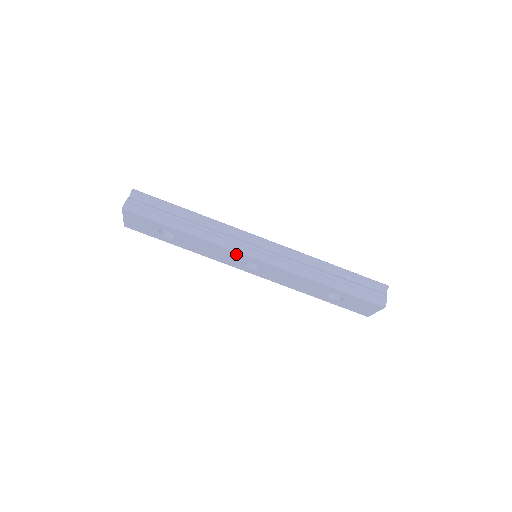
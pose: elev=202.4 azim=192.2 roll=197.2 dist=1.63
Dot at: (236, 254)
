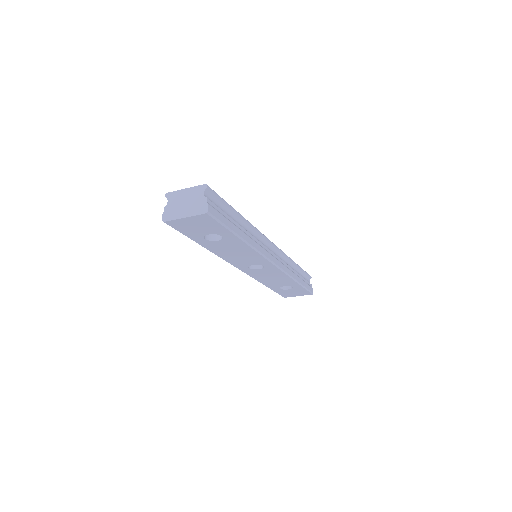
Dot at: (261, 259)
